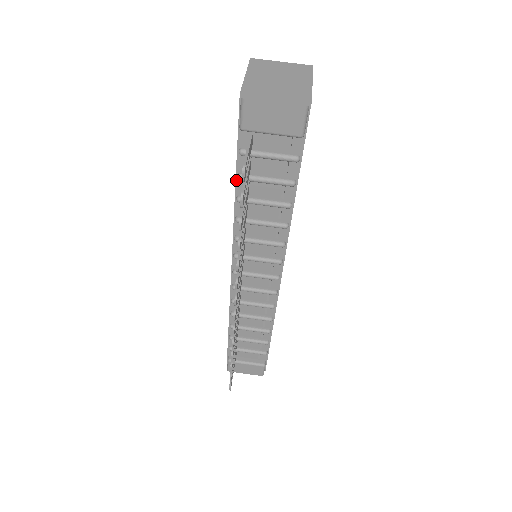
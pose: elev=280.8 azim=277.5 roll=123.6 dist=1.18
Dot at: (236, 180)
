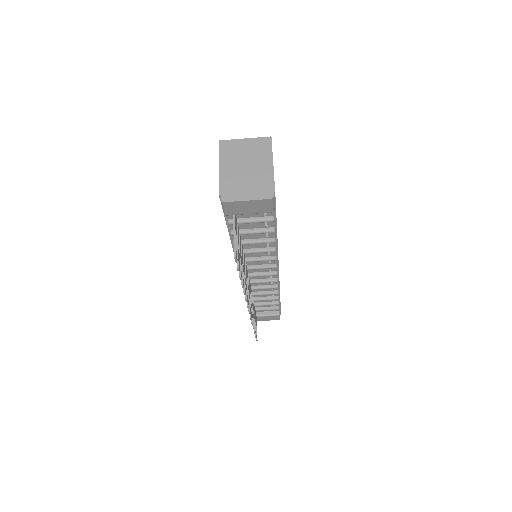
Dot at: (229, 234)
